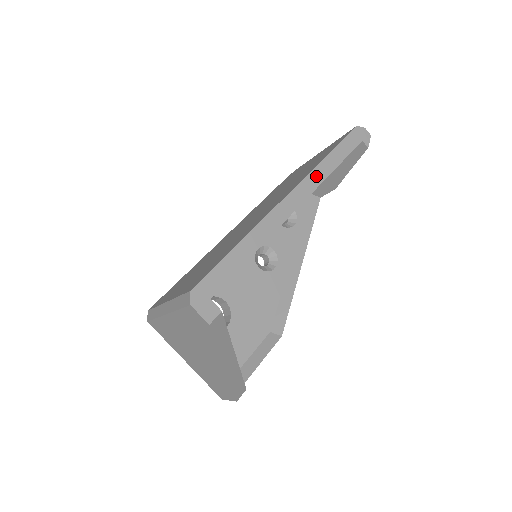
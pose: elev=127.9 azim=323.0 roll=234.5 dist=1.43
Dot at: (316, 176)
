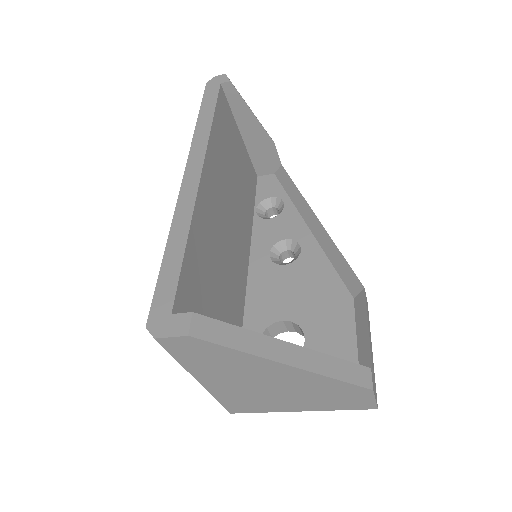
Dot at: (199, 141)
